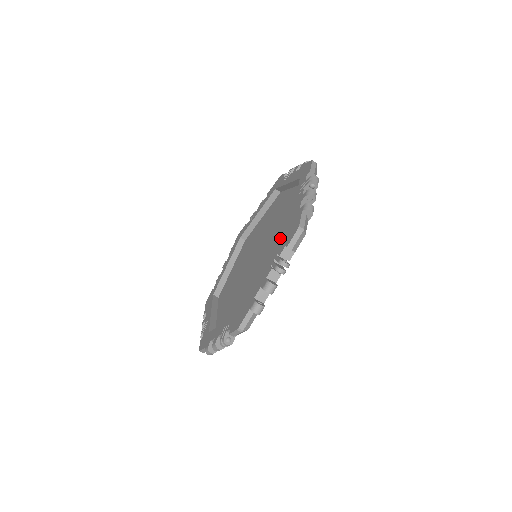
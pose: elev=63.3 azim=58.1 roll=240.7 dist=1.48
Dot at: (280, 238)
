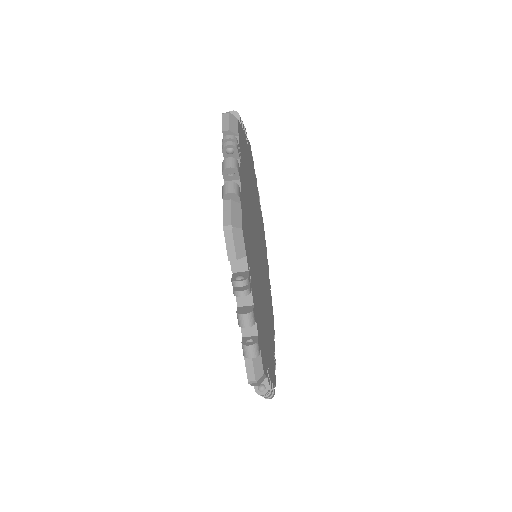
Dot at: occluded
